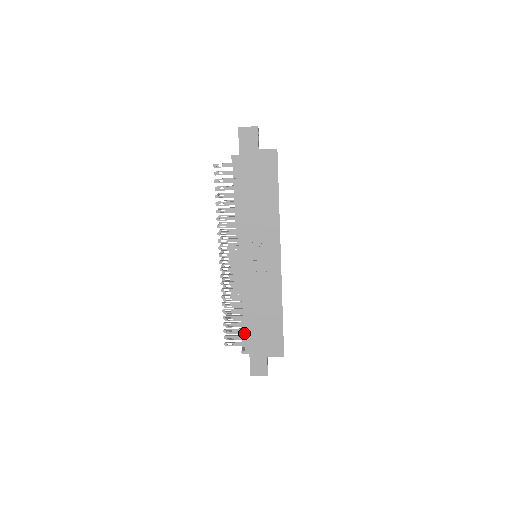
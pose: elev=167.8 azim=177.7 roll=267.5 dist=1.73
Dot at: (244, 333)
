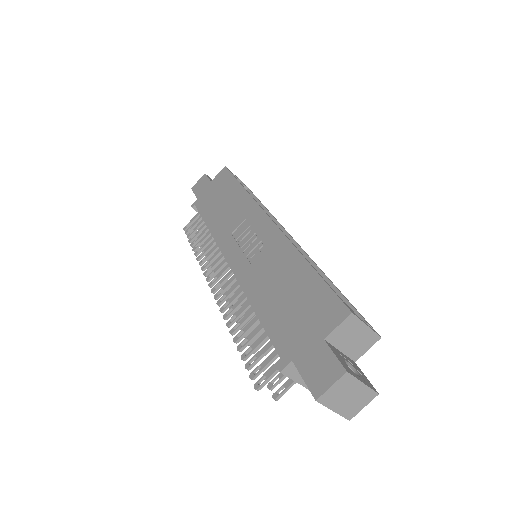
Dot at: (268, 336)
